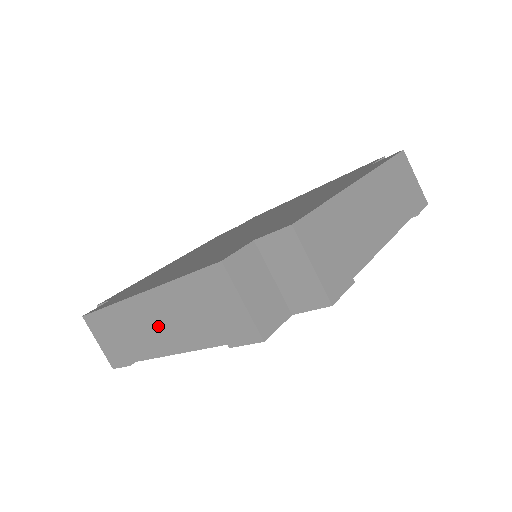
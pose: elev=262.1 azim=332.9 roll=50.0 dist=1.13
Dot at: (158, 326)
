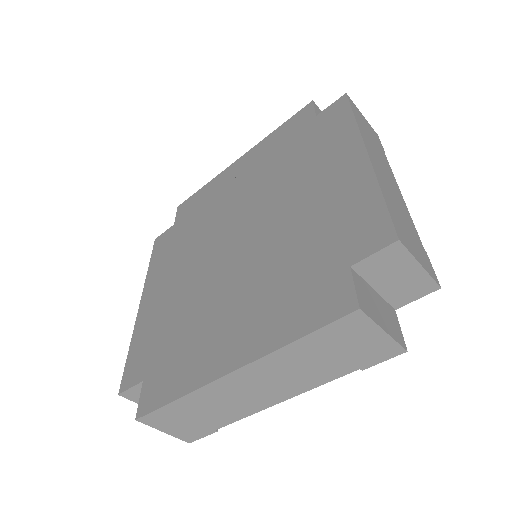
Dot at: occluded
